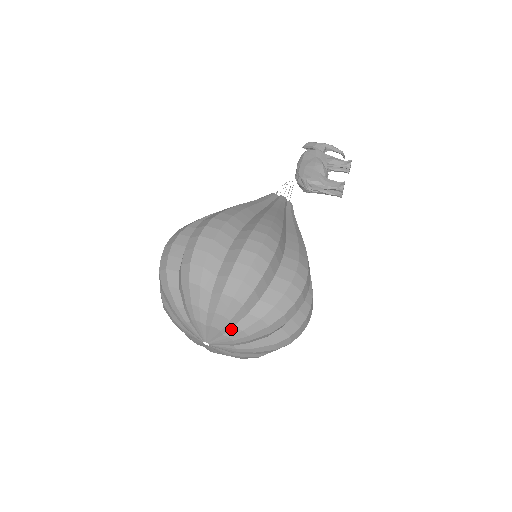
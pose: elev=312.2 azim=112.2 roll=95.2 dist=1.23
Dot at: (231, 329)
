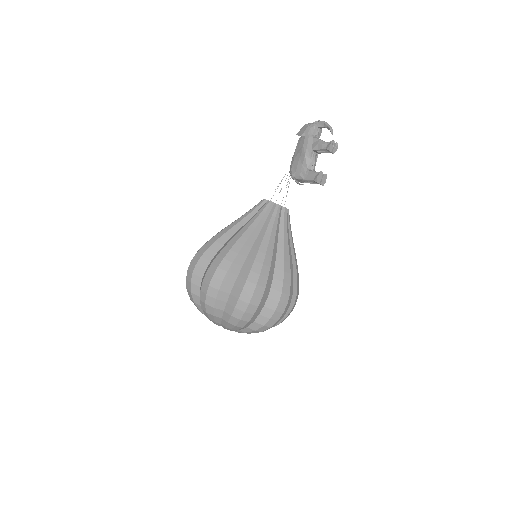
Dot at: (221, 325)
